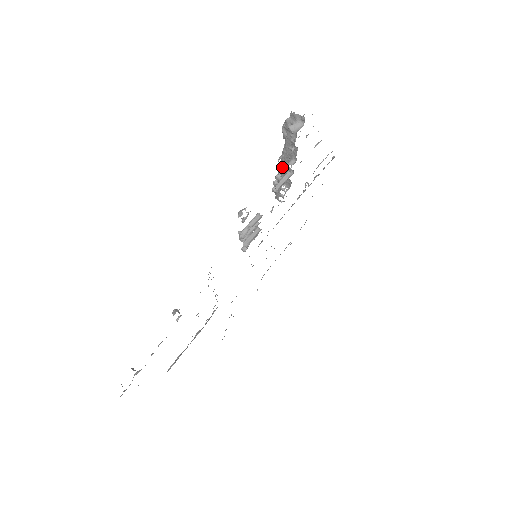
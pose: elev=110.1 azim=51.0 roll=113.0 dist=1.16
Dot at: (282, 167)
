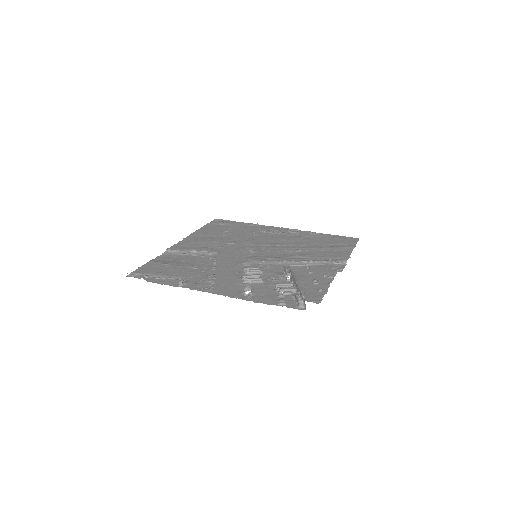
Dot at: (294, 278)
